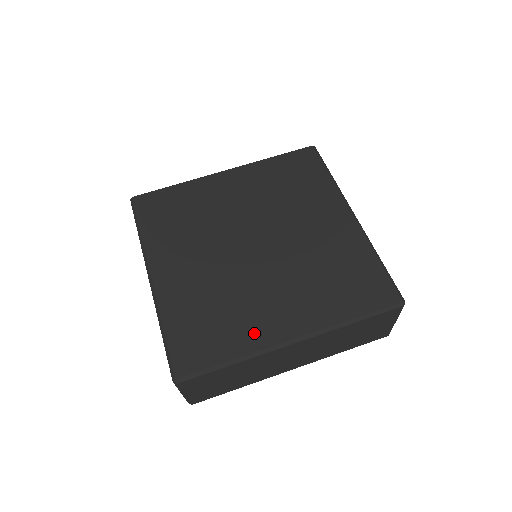
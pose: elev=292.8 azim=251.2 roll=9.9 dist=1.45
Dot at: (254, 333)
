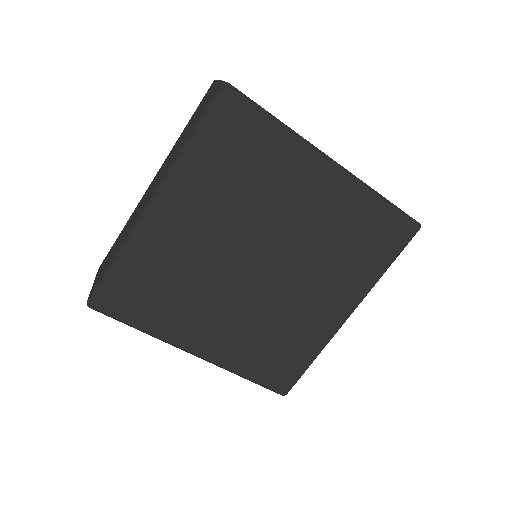
Dot at: (177, 328)
